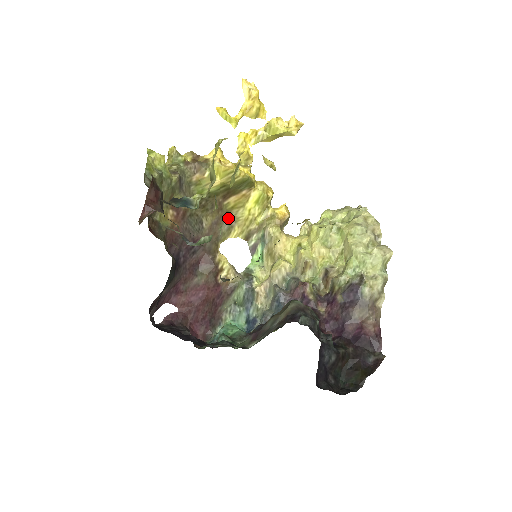
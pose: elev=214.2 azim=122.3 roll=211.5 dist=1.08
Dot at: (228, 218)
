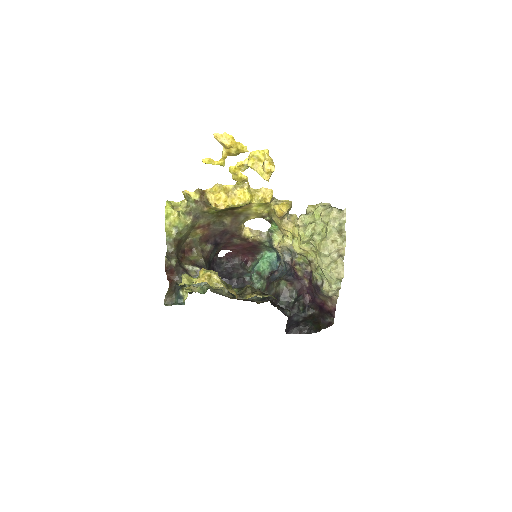
Dot at: (242, 215)
